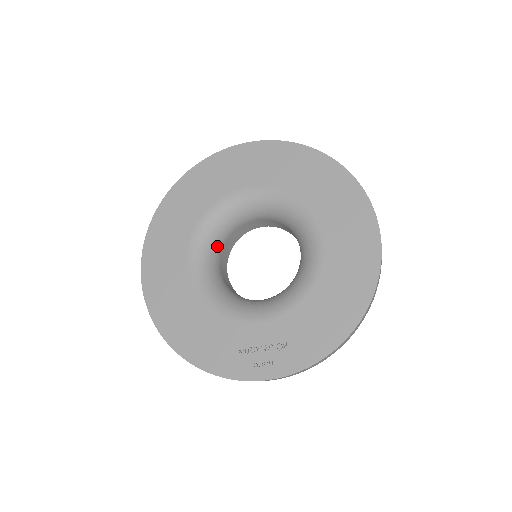
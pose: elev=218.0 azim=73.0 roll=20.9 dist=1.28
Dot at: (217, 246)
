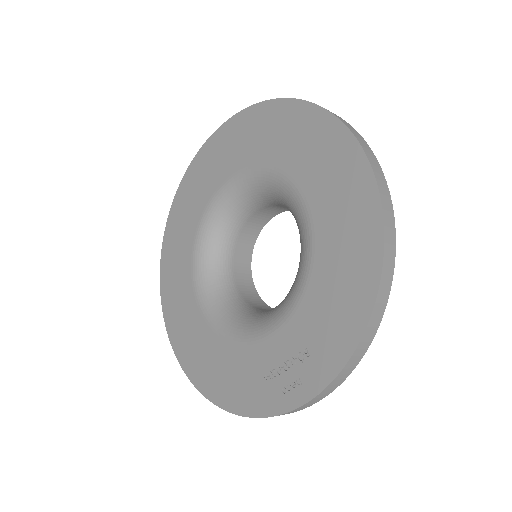
Dot at: (223, 264)
